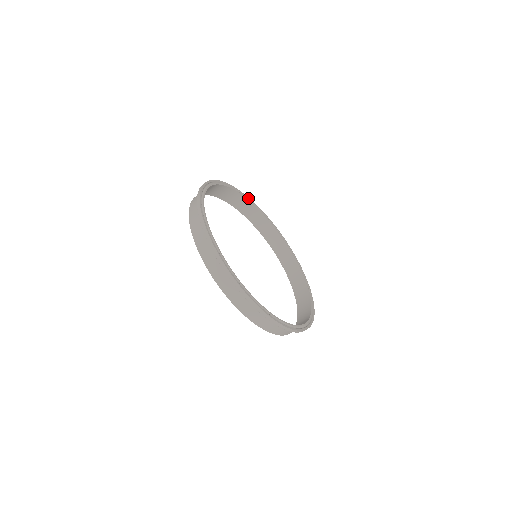
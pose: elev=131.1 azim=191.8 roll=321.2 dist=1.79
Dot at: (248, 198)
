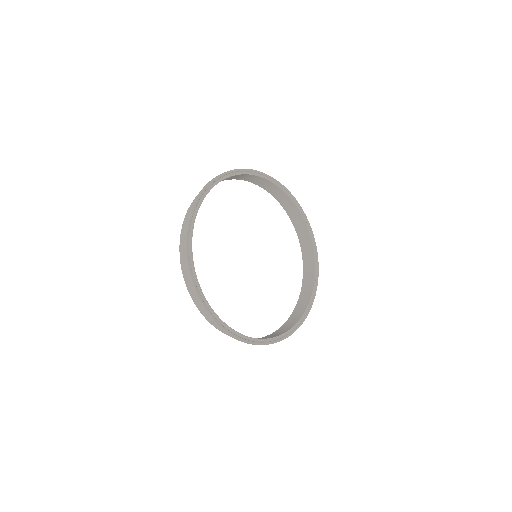
Dot at: (271, 178)
